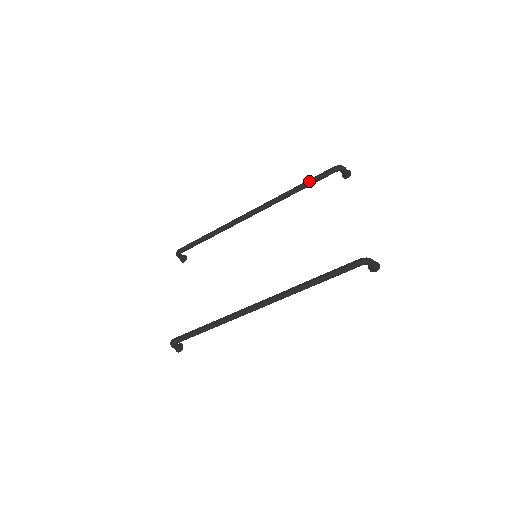
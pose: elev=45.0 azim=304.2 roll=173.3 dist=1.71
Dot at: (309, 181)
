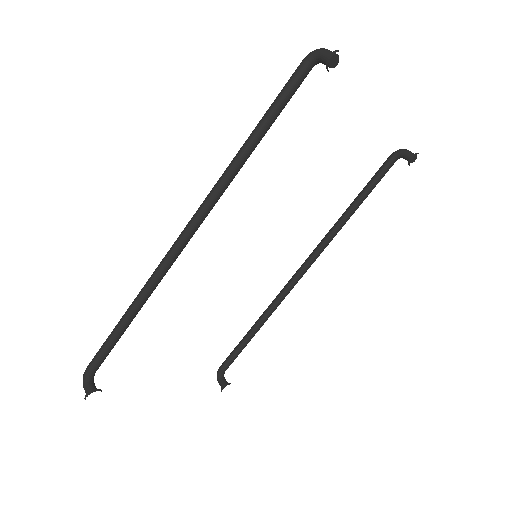
Dot at: (363, 189)
